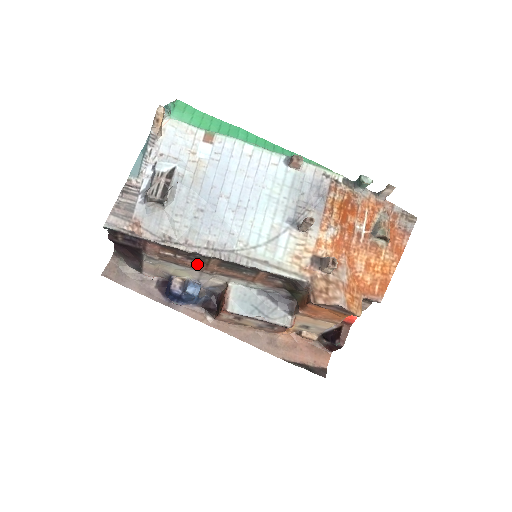
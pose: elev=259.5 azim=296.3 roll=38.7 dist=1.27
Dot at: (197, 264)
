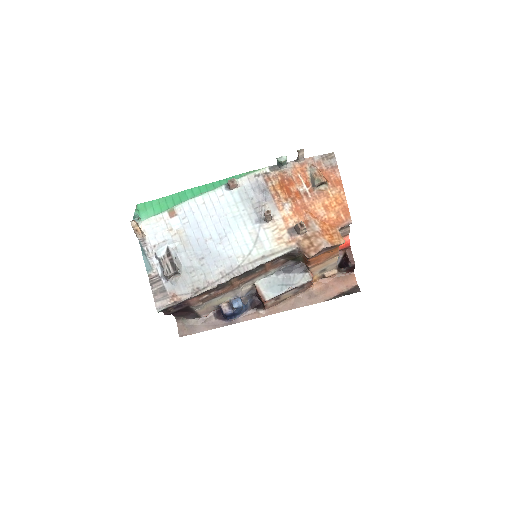
Dot at: (226, 289)
